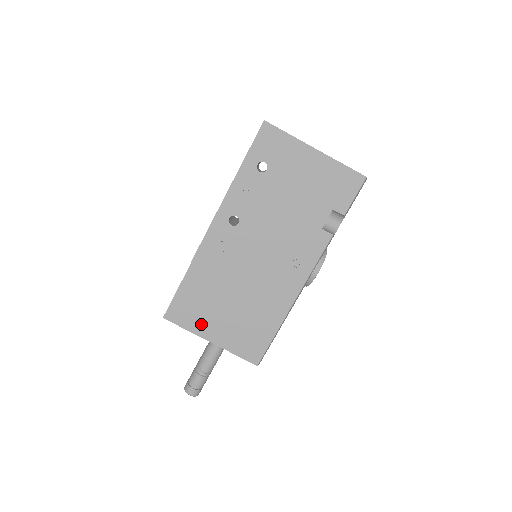
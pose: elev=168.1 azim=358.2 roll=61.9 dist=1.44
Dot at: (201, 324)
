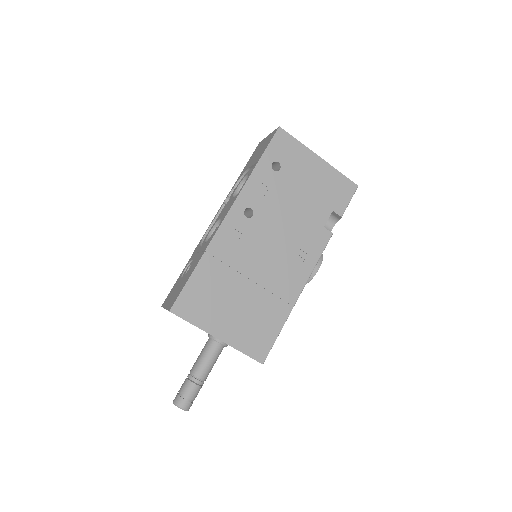
Dot at: (209, 318)
